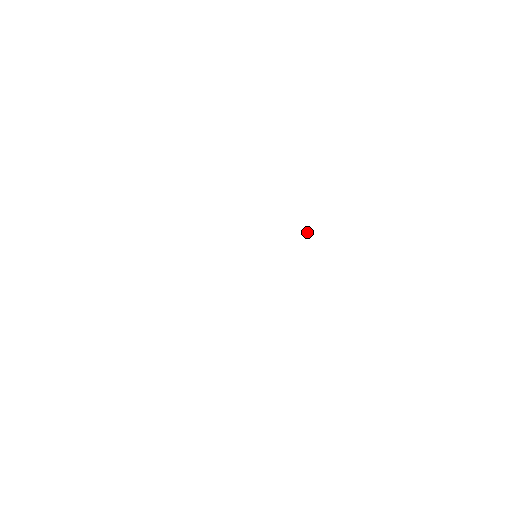
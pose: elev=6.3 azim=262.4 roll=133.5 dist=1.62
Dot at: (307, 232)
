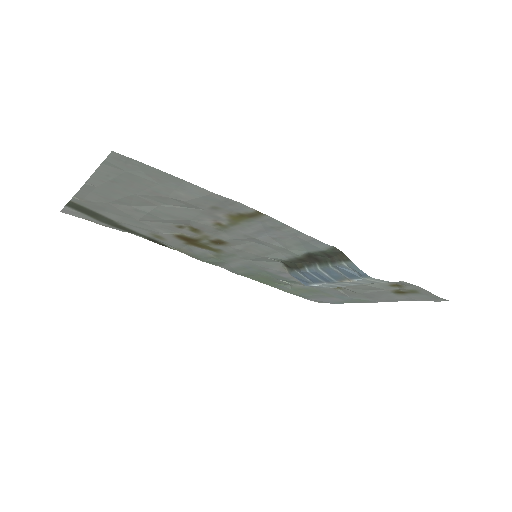
Dot at: (289, 283)
